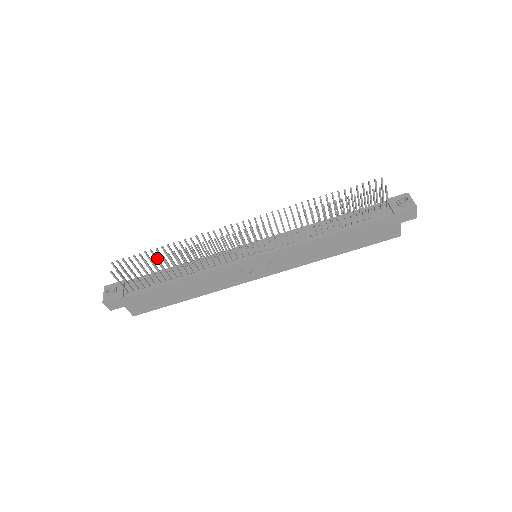
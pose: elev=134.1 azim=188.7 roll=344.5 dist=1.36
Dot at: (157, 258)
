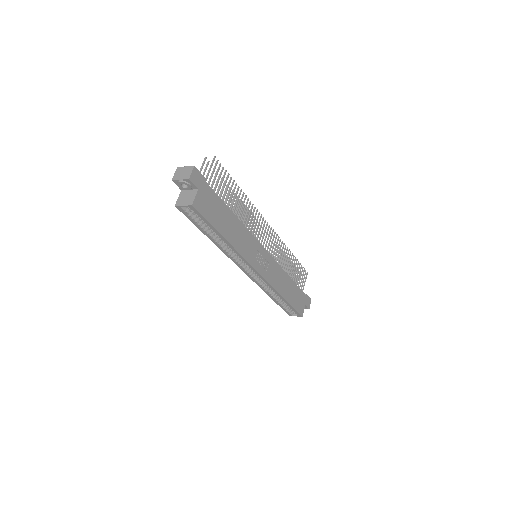
Dot at: occluded
